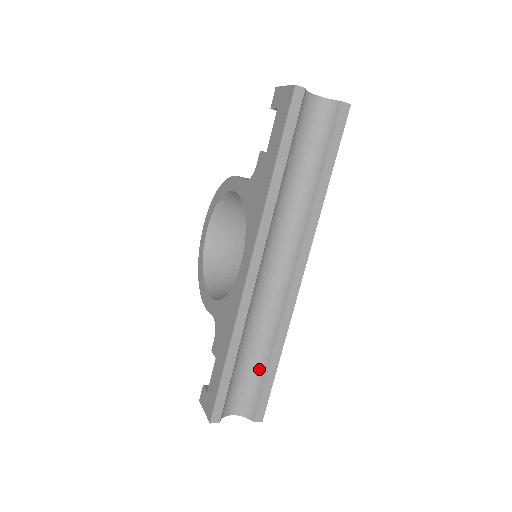
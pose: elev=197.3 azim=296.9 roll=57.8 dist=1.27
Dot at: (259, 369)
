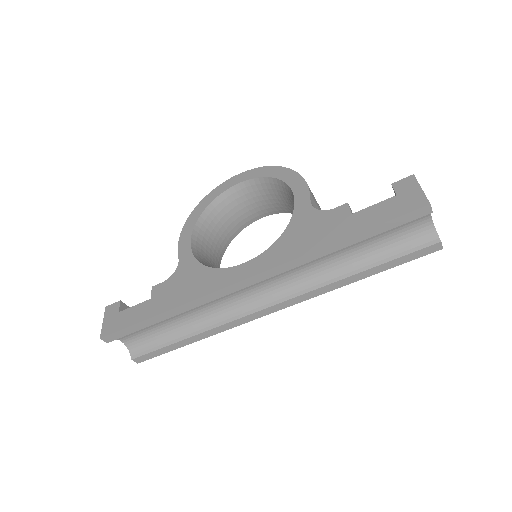
Dot at: (174, 333)
